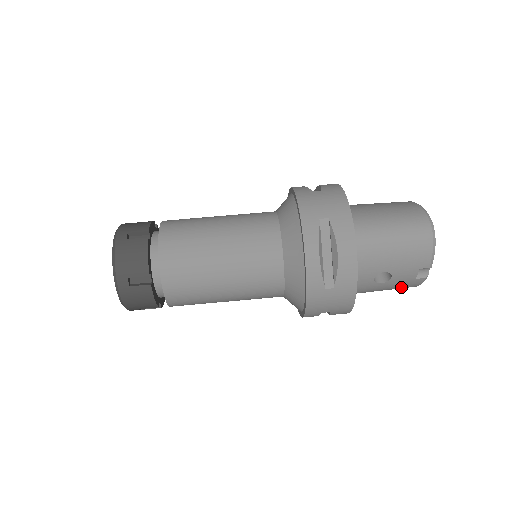
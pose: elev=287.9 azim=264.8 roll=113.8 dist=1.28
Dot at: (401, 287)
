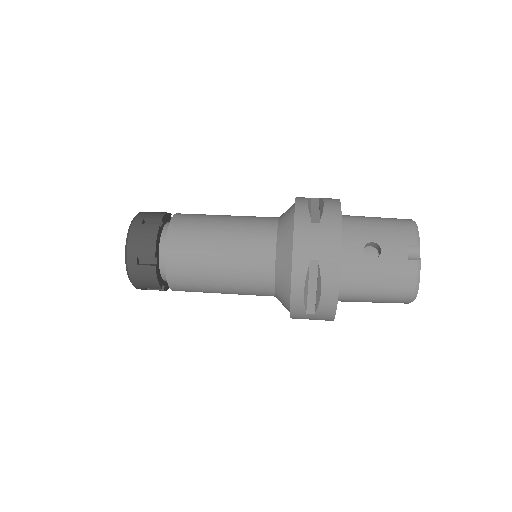
Dot at: (397, 278)
